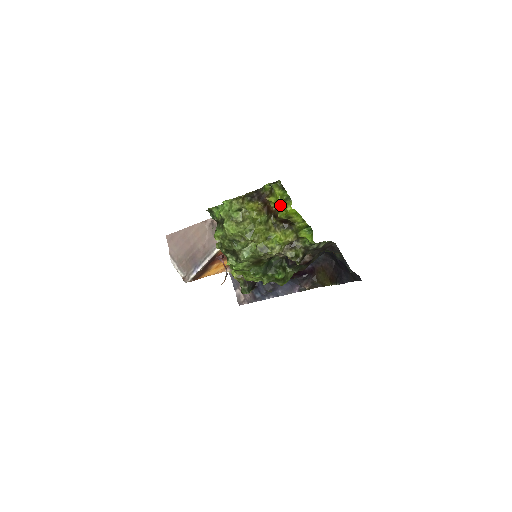
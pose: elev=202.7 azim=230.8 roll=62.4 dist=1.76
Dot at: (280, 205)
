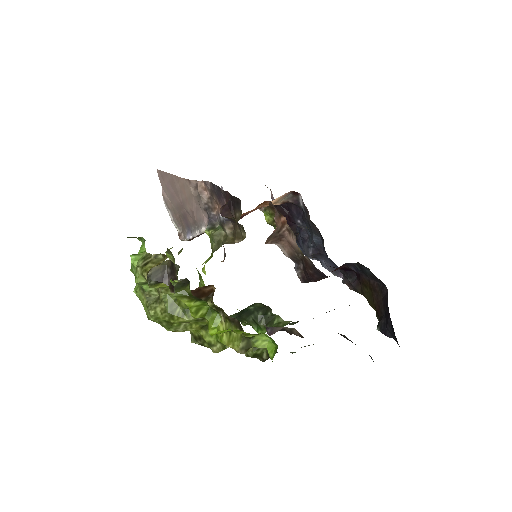
Dot at: (200, 316)
